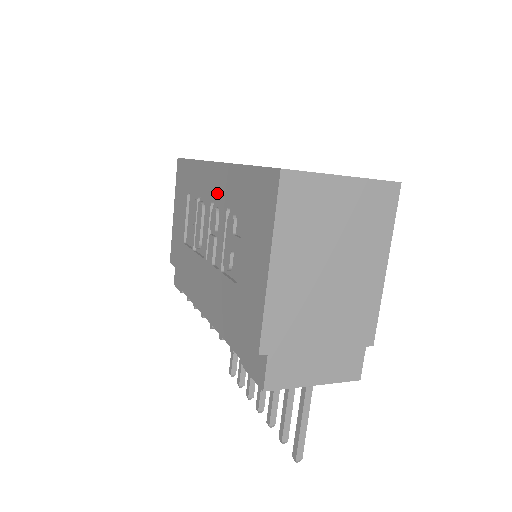
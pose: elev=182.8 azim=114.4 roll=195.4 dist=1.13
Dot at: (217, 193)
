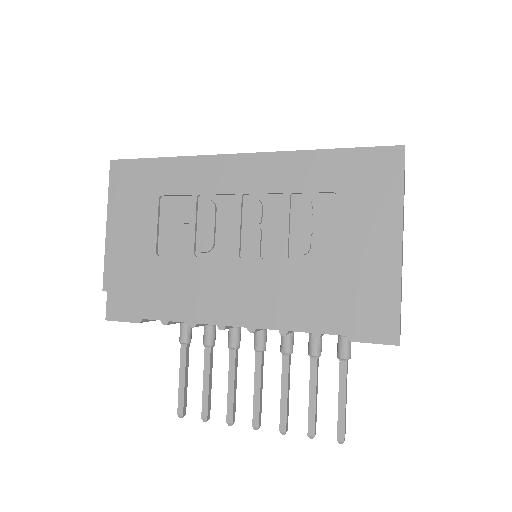
Dot at: (260, 183)
